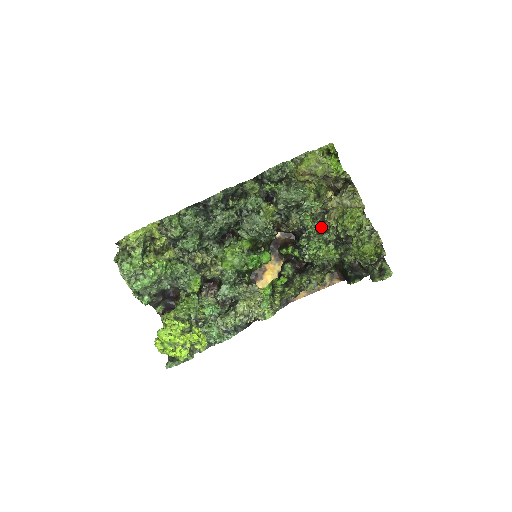
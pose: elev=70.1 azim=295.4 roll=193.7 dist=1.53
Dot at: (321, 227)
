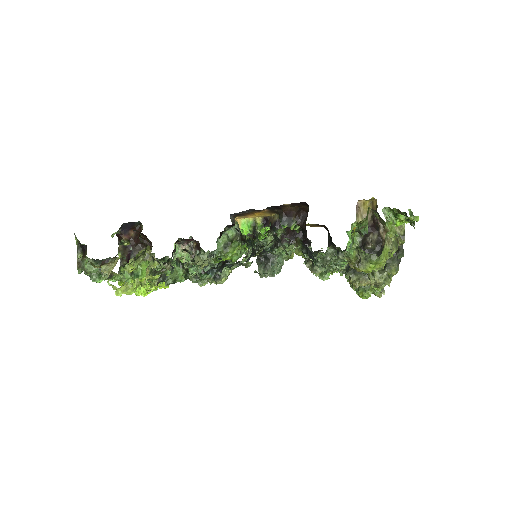
Dot at: occluded
